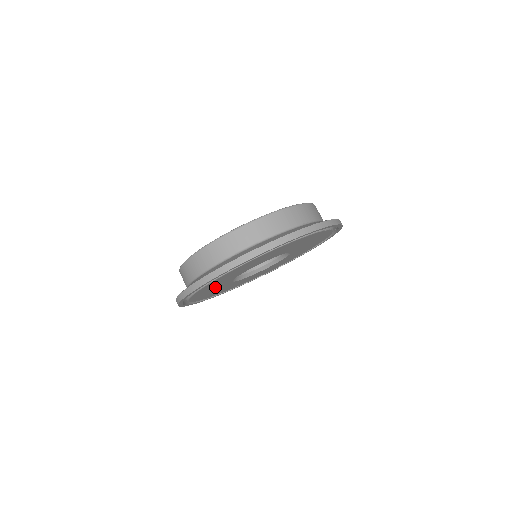
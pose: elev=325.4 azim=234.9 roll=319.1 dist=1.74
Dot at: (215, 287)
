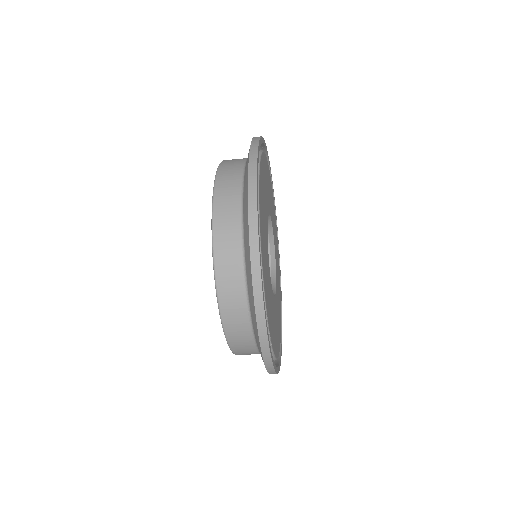
Dot at: occluded
